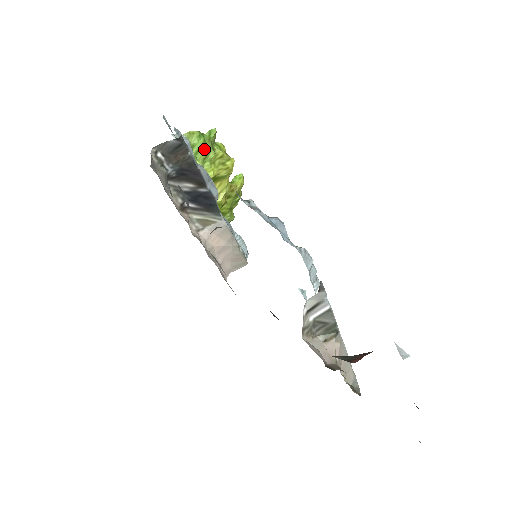
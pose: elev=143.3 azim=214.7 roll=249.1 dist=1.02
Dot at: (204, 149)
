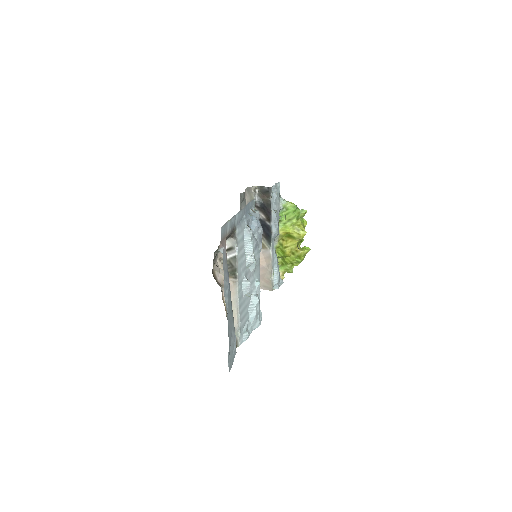
Dot at: (292, 214)
